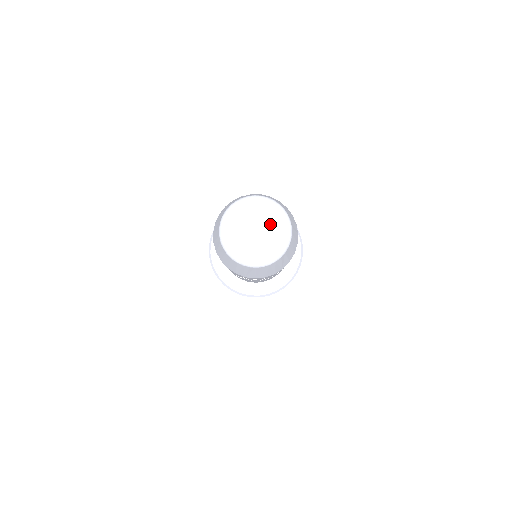
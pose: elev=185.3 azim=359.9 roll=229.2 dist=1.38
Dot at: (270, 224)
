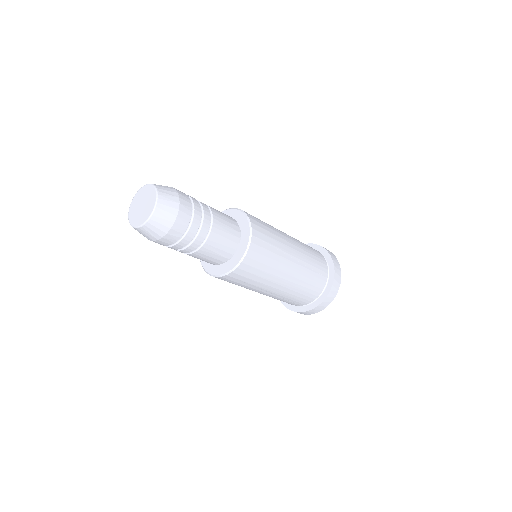
Dot at: (148, 197)
